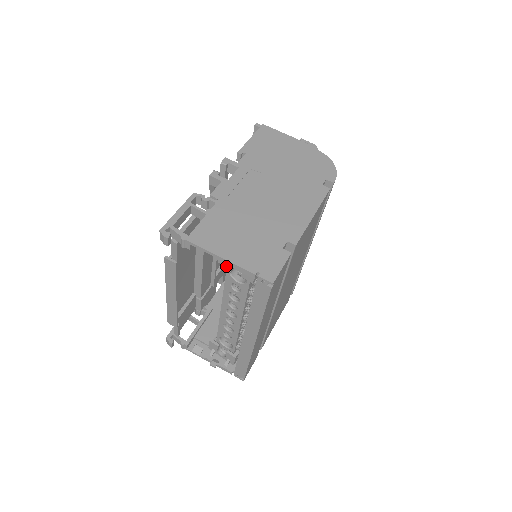
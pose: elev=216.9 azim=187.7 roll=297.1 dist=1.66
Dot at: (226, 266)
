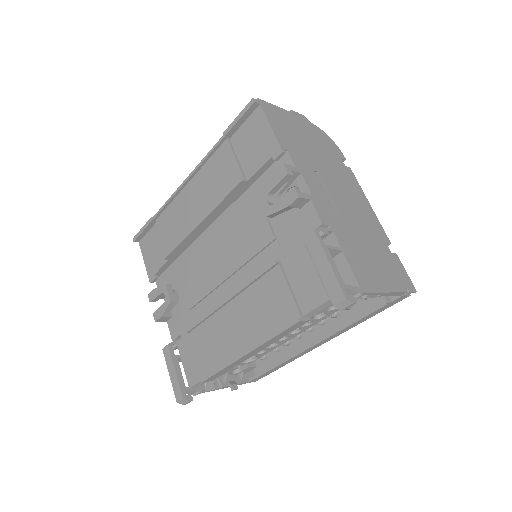
Dot at: (386, 298)
